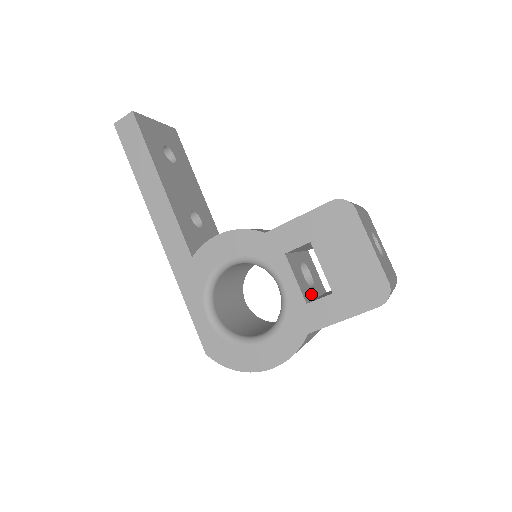
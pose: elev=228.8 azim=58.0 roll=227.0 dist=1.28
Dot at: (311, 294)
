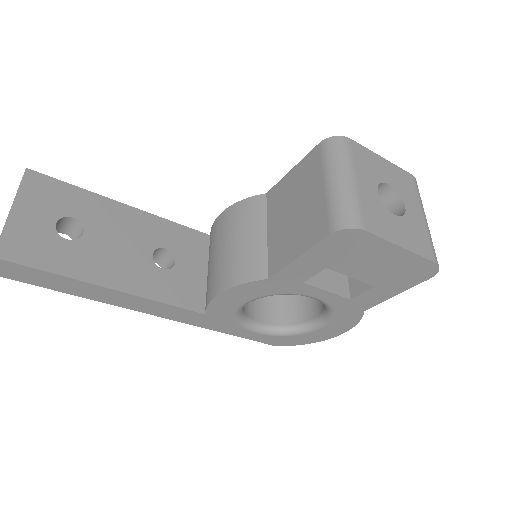
Dot at: occluded
